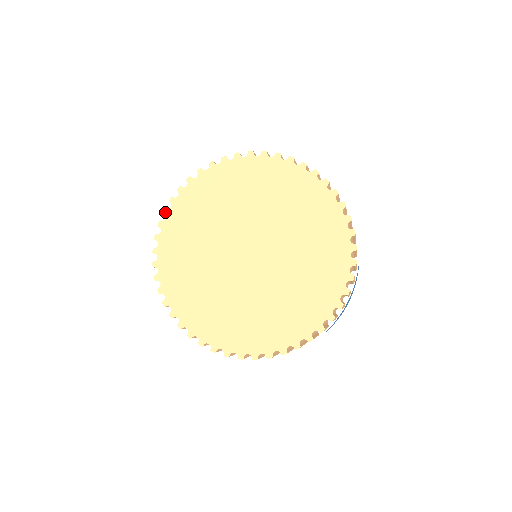
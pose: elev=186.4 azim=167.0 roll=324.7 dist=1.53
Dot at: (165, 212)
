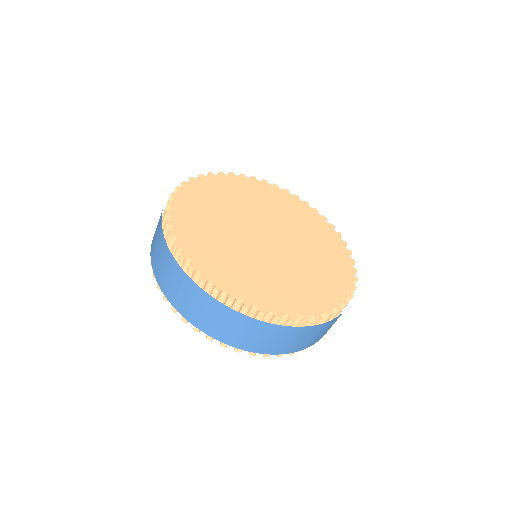
Dot at: (211, 174)
